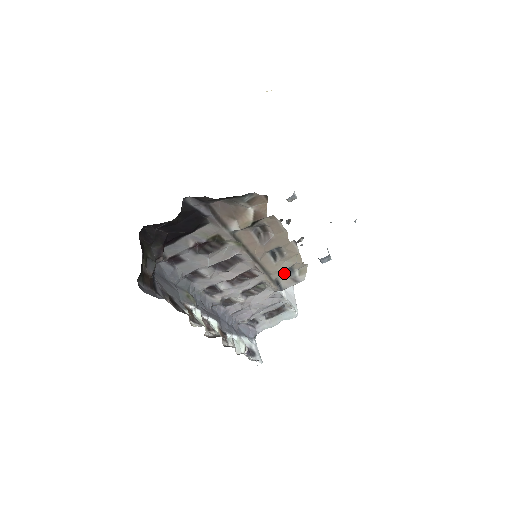
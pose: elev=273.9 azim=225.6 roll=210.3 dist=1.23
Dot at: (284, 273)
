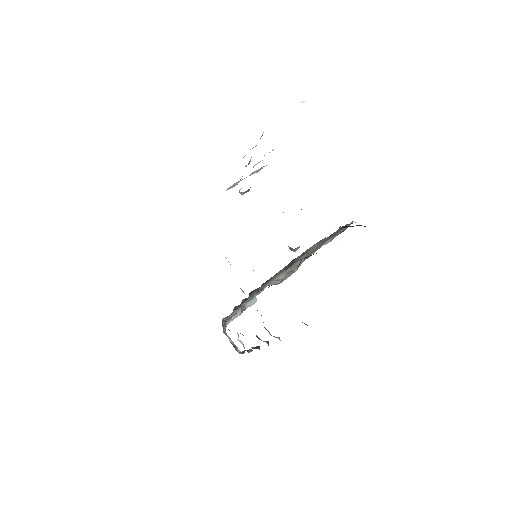
Dot at: occluded
